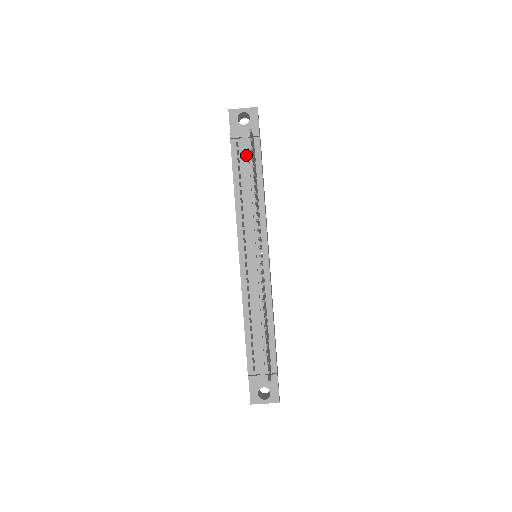
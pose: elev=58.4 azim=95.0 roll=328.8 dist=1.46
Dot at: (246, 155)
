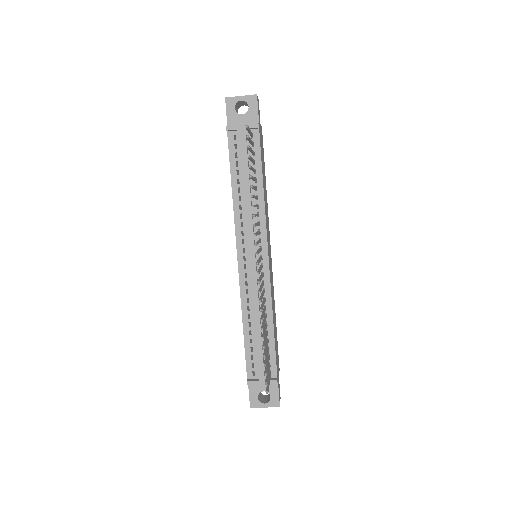
Dot at: (244, 149)
